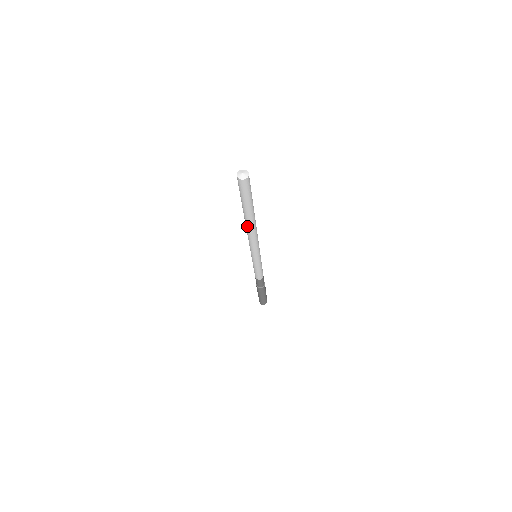
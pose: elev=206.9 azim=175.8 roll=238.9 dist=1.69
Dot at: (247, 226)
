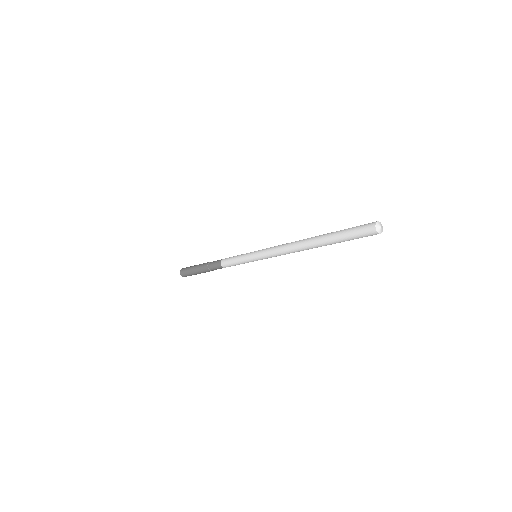
Dot at: (304, 245)
